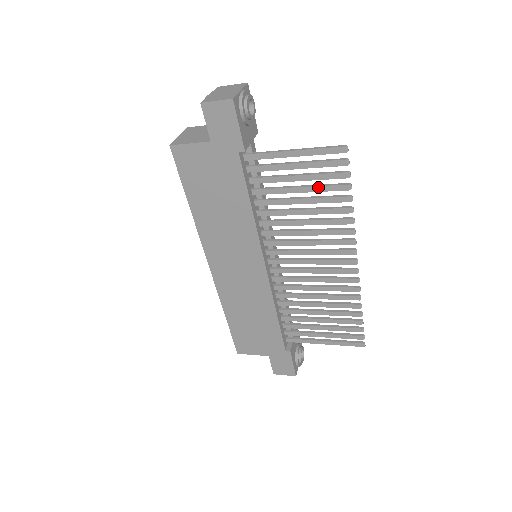
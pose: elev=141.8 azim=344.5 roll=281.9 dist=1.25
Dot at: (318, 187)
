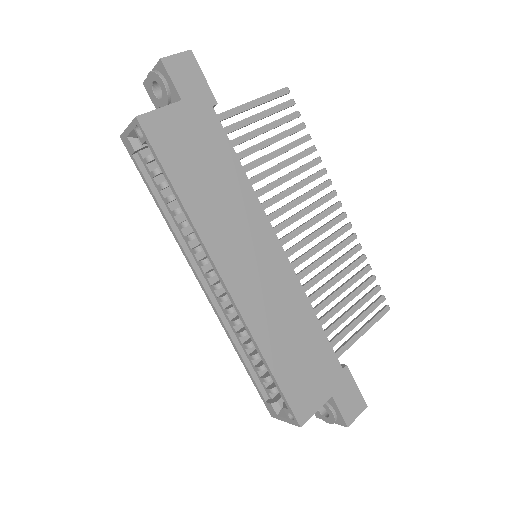
Dot at: (284, 133)
